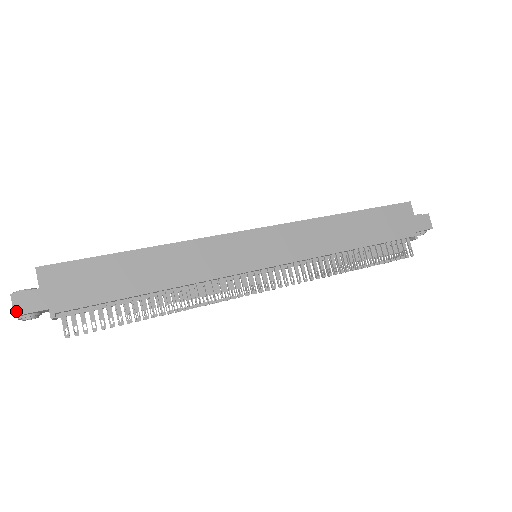
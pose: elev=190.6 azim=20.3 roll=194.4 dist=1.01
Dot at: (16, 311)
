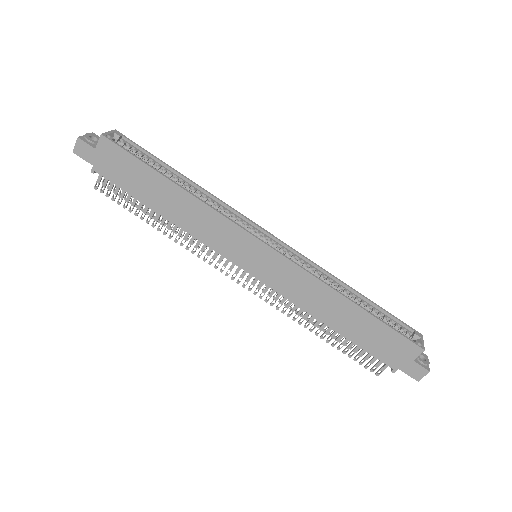
Dot at: (75, 150)
